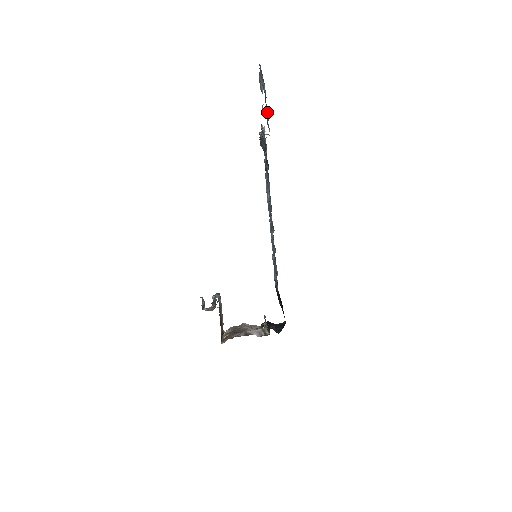
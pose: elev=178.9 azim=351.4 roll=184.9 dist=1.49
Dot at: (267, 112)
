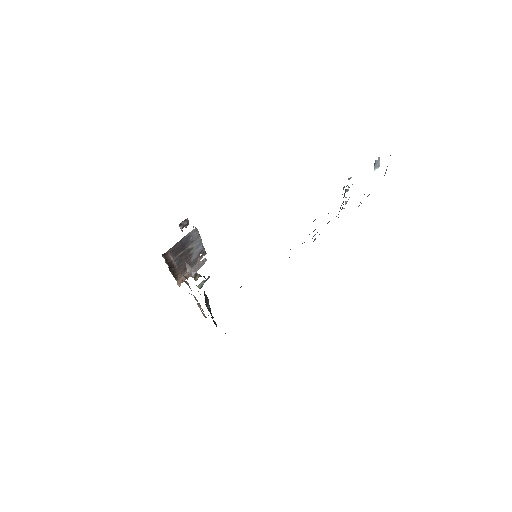
Dot at: (369, 194)
